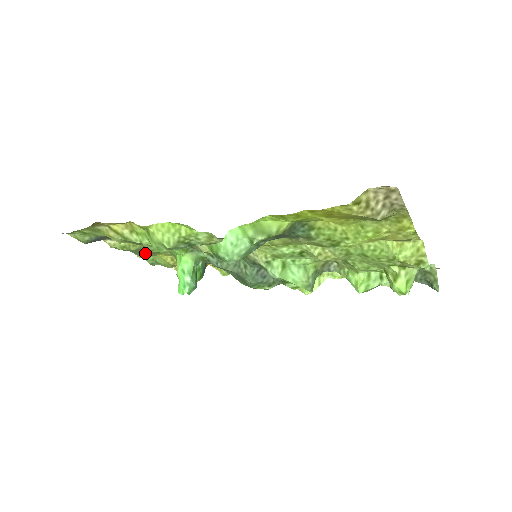
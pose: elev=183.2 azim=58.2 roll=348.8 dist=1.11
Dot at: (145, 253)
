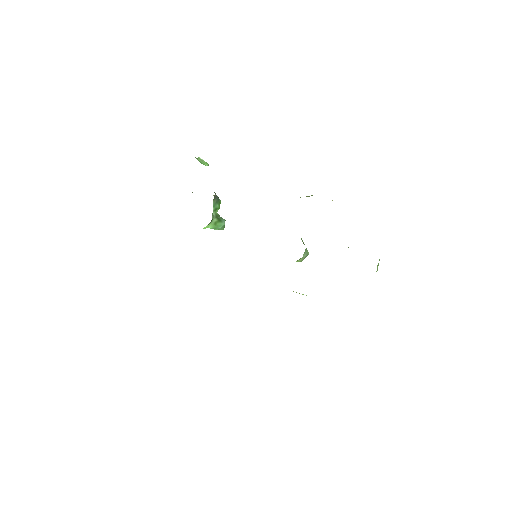
Dot at: occluded
